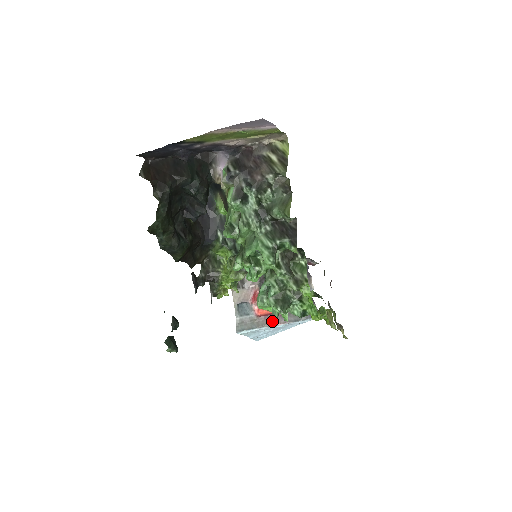
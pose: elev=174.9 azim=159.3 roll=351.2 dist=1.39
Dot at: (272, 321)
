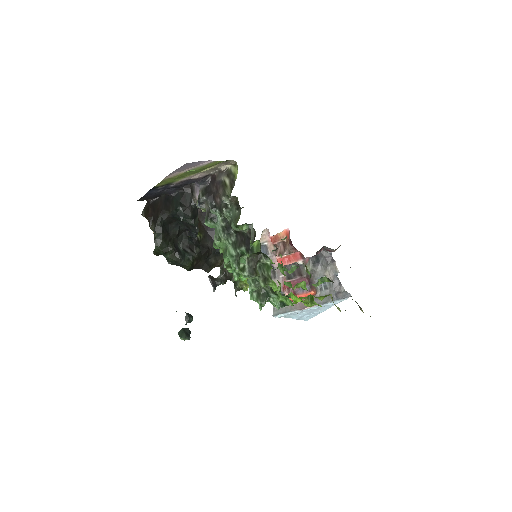
Dot at: (303, 305)
